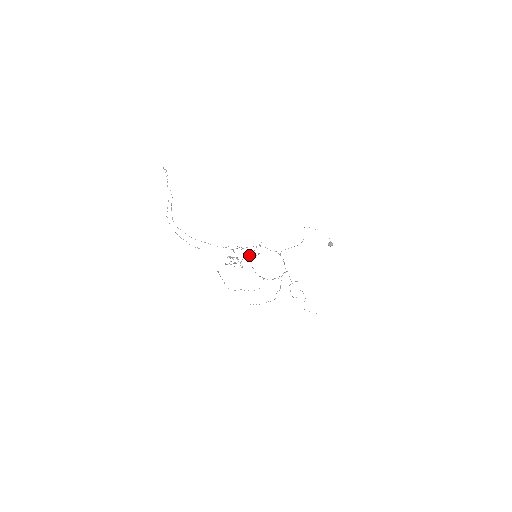
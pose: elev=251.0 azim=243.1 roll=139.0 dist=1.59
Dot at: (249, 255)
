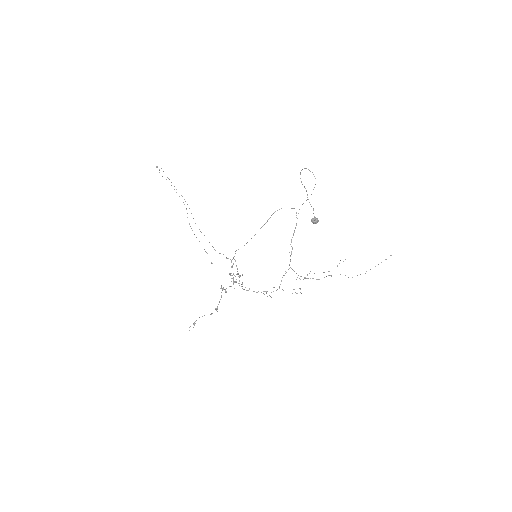
Dot at: (237, 274)
